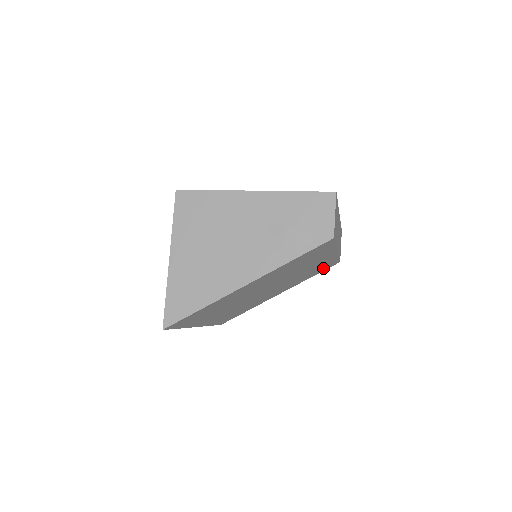
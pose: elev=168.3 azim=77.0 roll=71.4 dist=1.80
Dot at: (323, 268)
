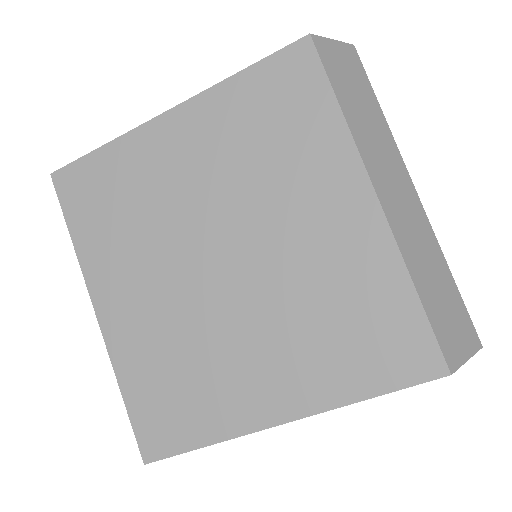
Dot at: (387, 343)
